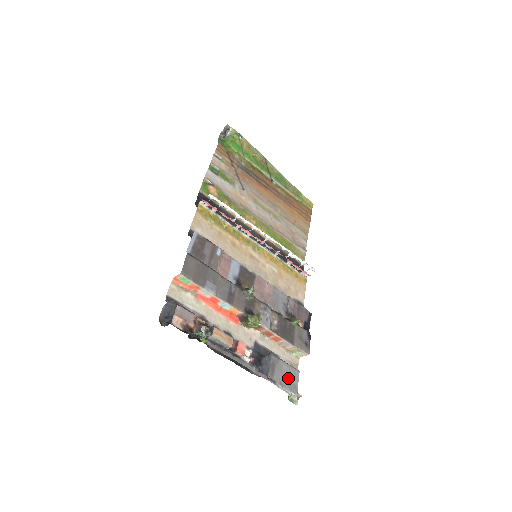
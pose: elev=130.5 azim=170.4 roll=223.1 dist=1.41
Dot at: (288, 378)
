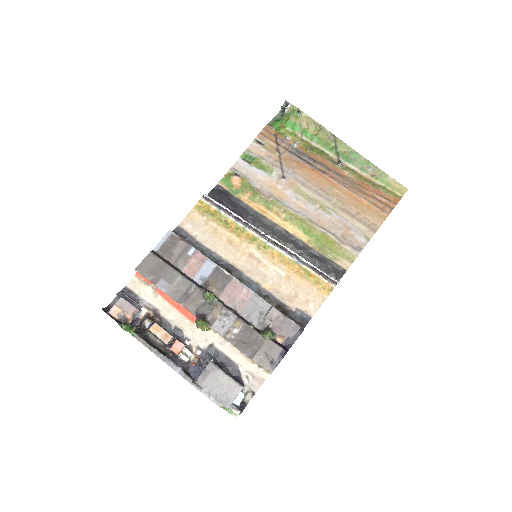
Dot at: (222, 390)
